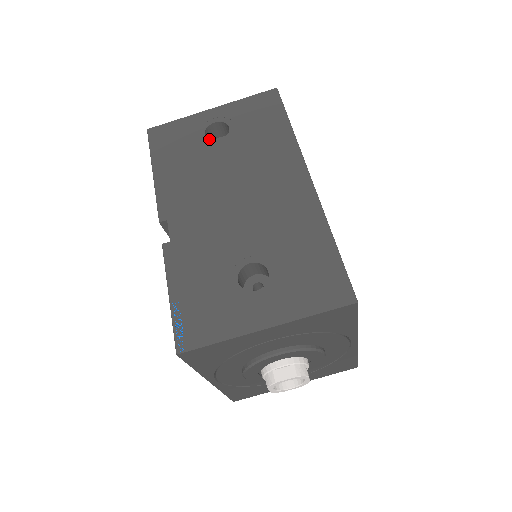
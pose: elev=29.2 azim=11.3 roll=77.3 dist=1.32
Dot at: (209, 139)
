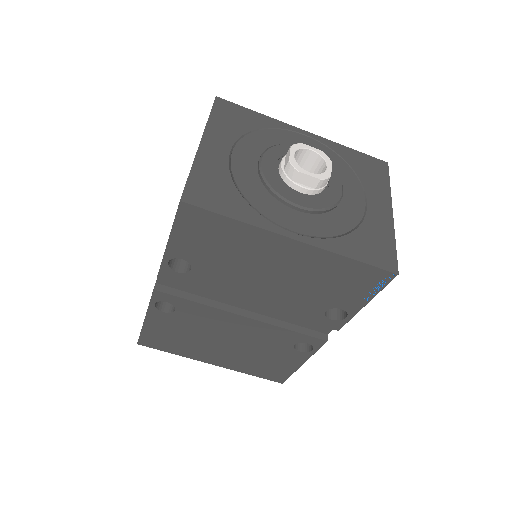
Dot at: occluded
